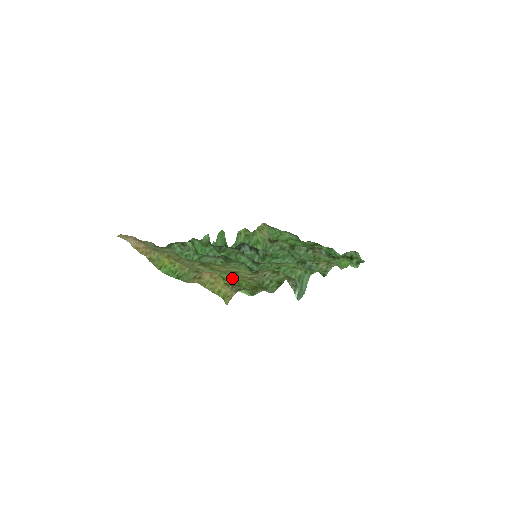
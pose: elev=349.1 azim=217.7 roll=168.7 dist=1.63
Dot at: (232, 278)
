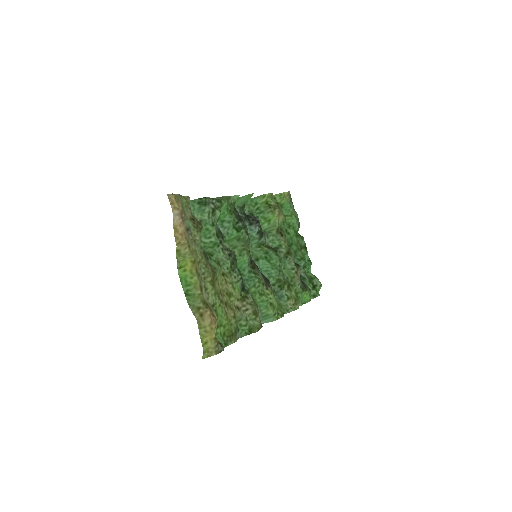
Dot at: (223, 318)
